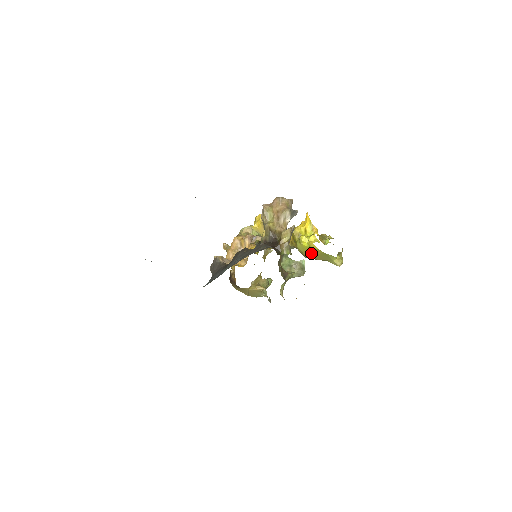
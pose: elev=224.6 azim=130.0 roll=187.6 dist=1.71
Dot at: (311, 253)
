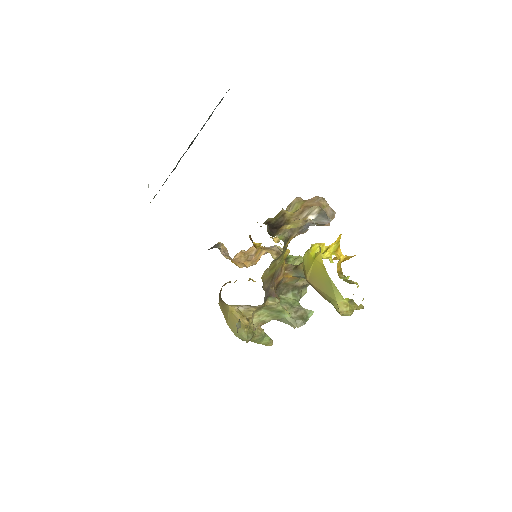
Dot at: (314, 271)
